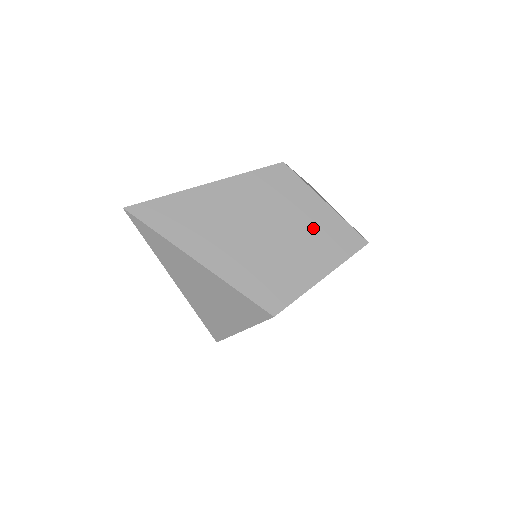
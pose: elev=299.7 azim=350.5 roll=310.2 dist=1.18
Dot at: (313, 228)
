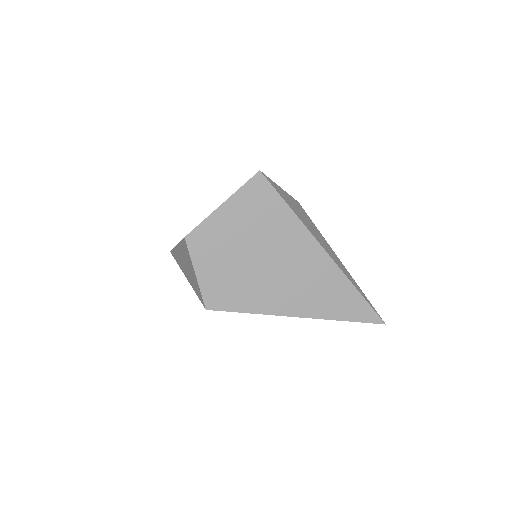
Dot at: occluded
